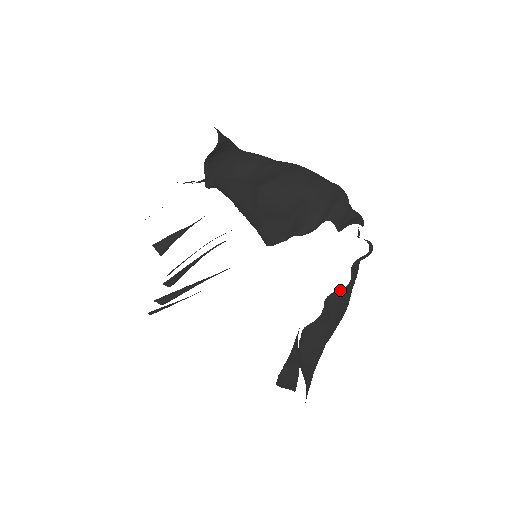
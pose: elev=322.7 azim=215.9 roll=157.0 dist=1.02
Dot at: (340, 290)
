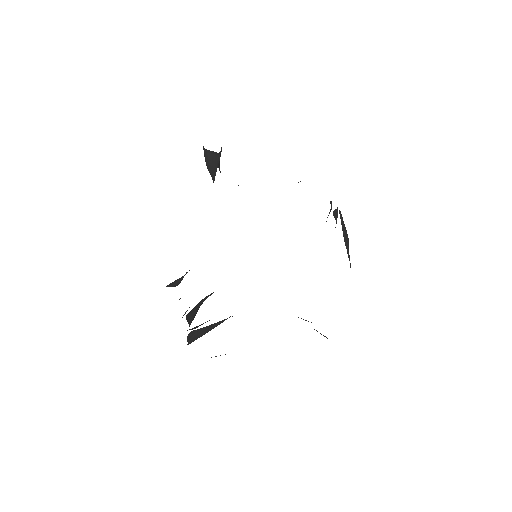
Dot at: (336, 211)
